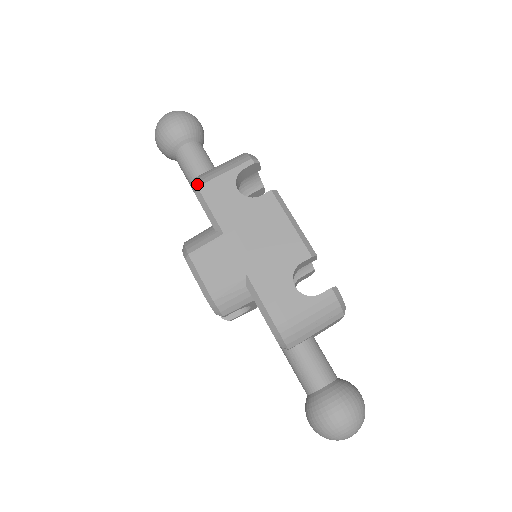
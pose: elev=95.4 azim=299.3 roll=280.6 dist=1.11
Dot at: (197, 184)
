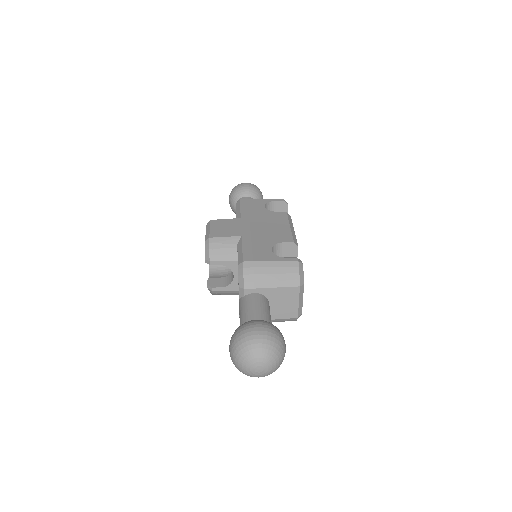
Dot at: (241, 199)
